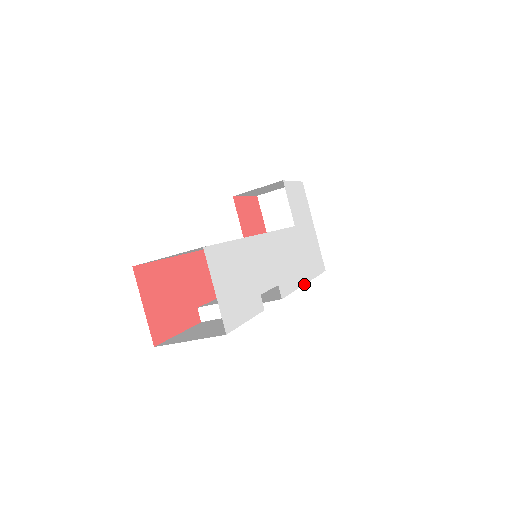
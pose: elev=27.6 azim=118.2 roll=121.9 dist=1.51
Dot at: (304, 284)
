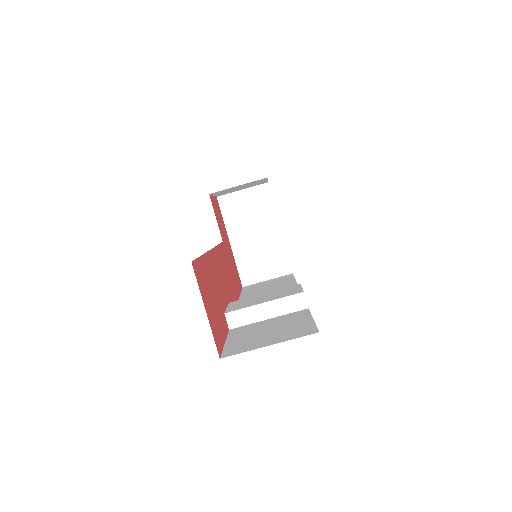
Dot at: occluded
